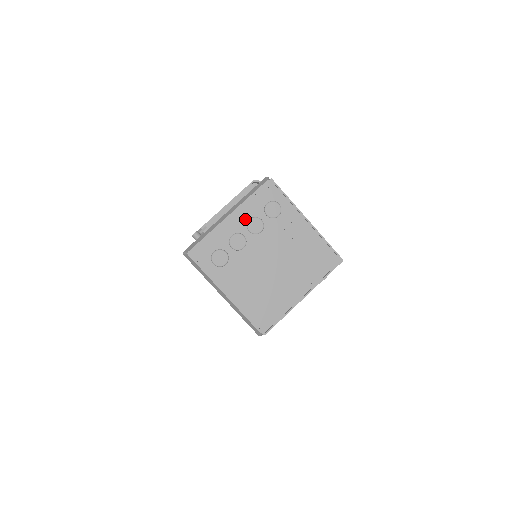
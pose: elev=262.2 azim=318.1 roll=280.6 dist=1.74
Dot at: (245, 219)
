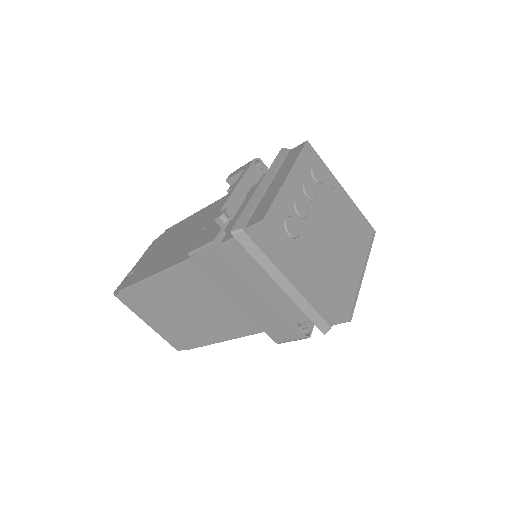
Dot at: (300, 182)
